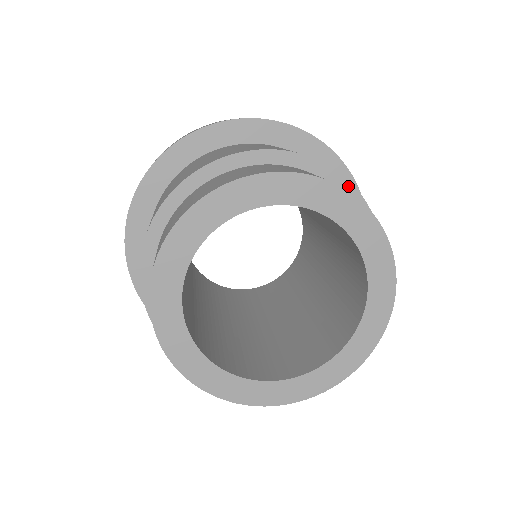
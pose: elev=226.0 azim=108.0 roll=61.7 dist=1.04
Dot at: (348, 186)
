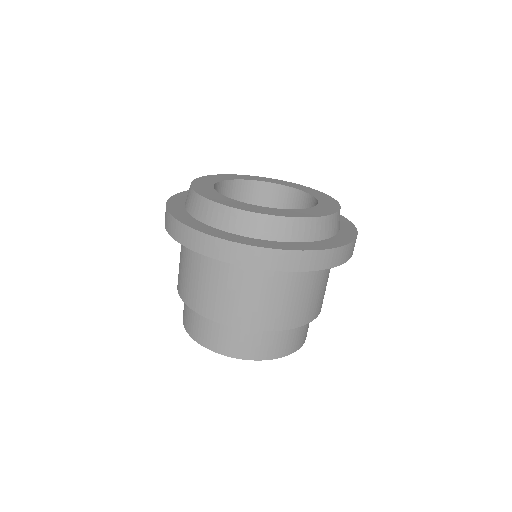
Dot at: (301, 325)
